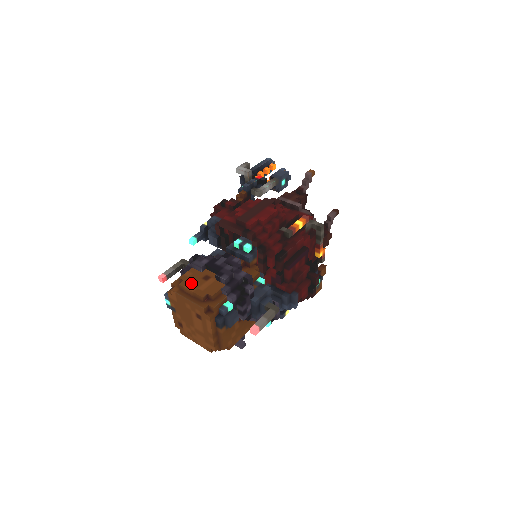
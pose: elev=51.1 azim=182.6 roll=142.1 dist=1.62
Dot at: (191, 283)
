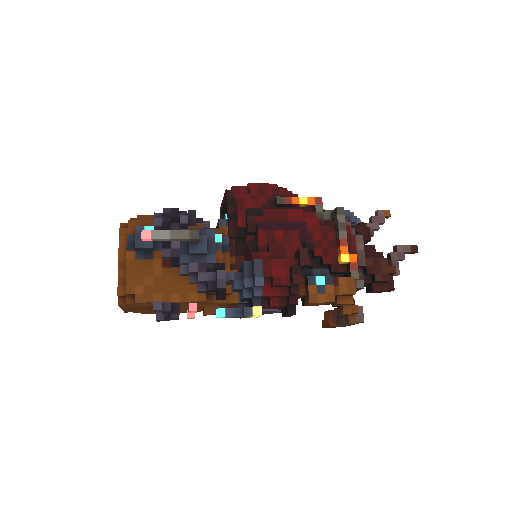
Dot at: occluded
